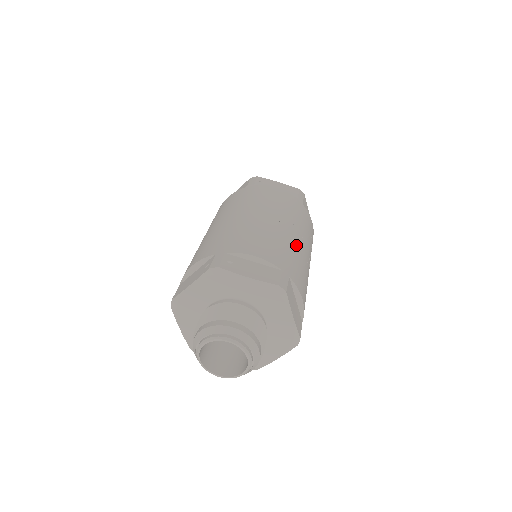
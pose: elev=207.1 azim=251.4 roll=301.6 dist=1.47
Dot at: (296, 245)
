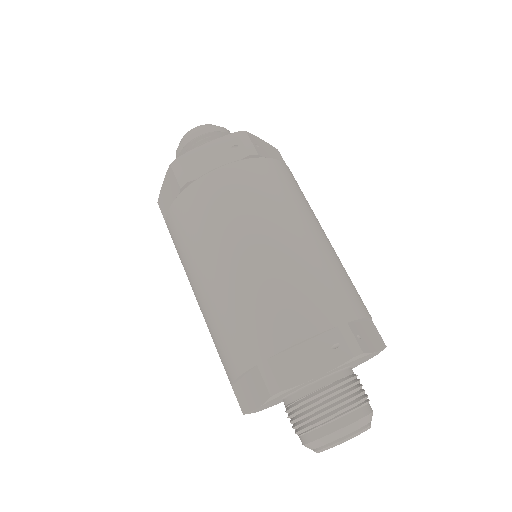
Dot at: occluded
